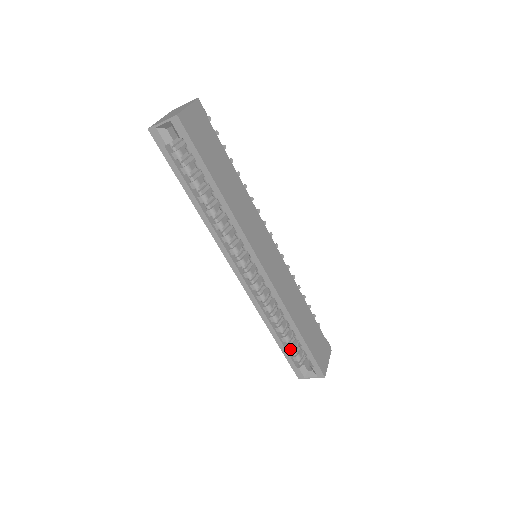
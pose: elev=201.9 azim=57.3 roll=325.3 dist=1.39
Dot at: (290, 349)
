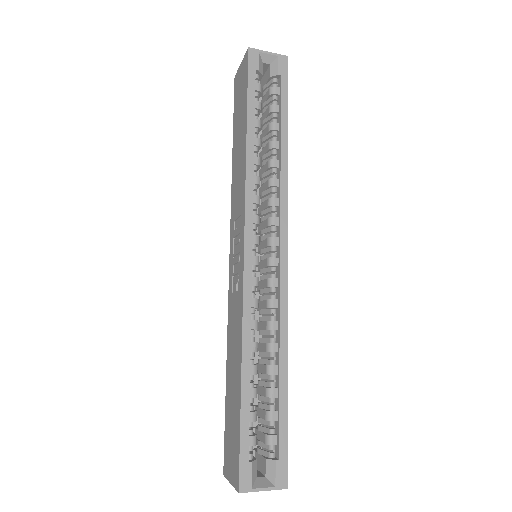
Dot at: (252, 416)
